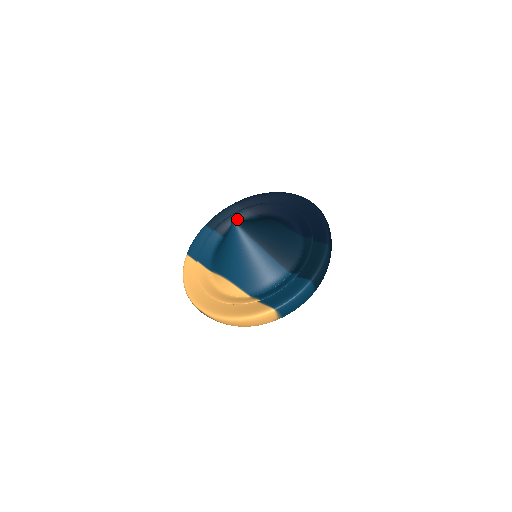
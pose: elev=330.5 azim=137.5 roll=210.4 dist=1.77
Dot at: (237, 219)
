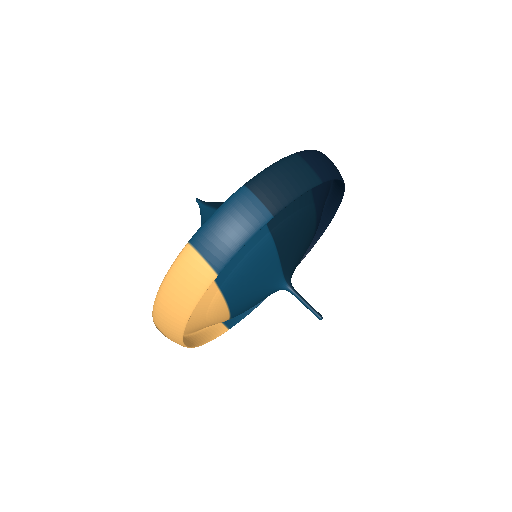
Dot at: occluded
